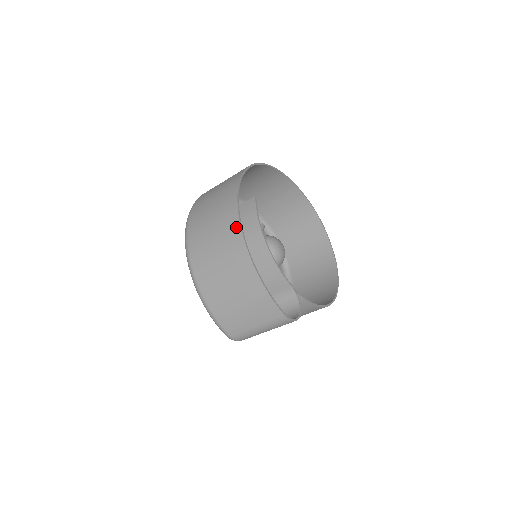
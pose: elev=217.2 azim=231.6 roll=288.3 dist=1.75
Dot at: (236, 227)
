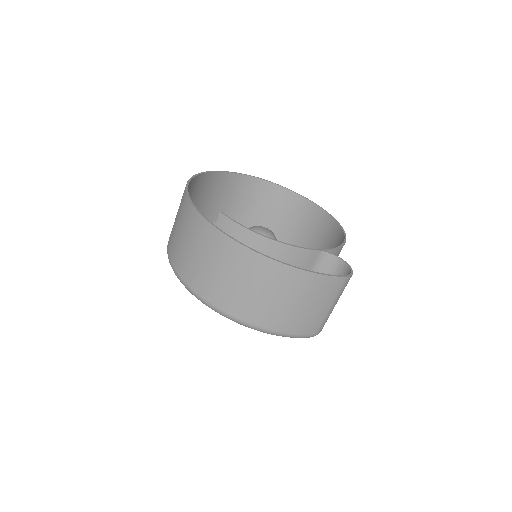
Dot at: (243, 252)
